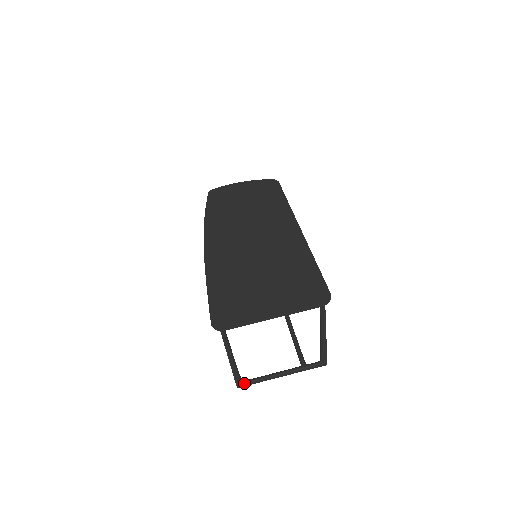
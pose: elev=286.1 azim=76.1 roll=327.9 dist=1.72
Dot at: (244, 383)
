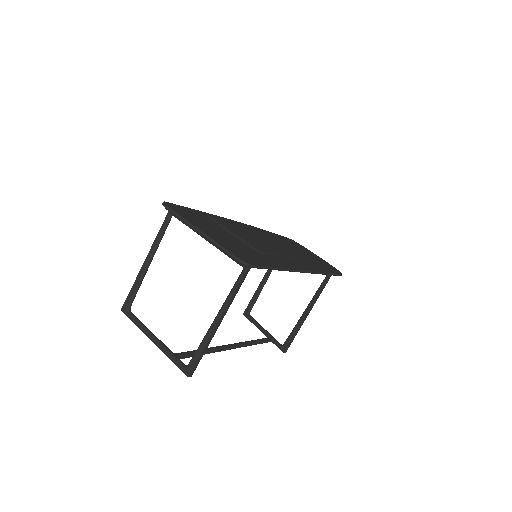
Dot at: (129, 311)
